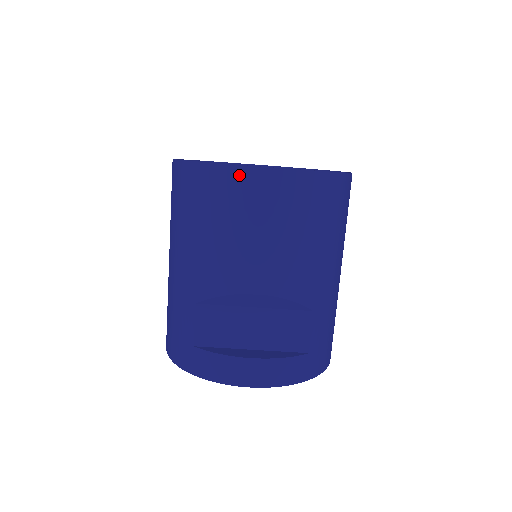
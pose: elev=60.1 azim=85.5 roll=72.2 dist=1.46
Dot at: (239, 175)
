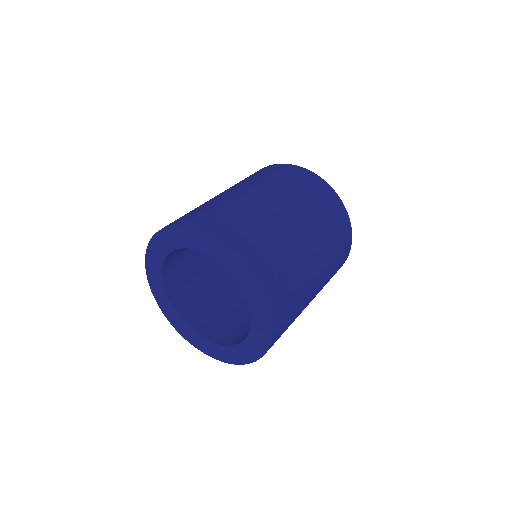
Dot at: (312, 176)
